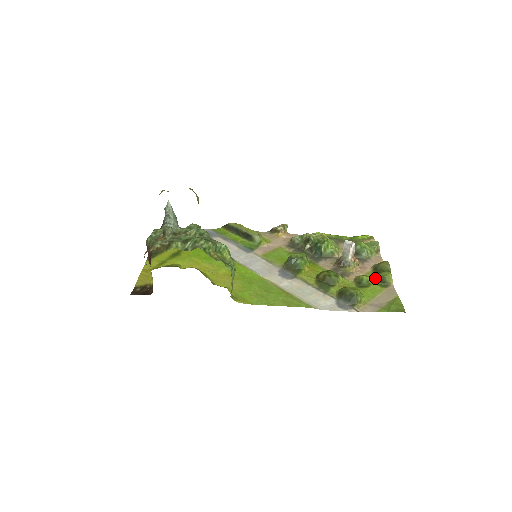
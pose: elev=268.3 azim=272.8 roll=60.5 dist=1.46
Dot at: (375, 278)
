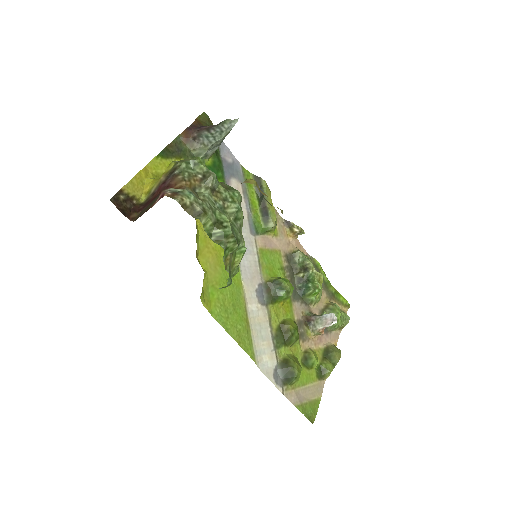
Dot at: (320, 363)
